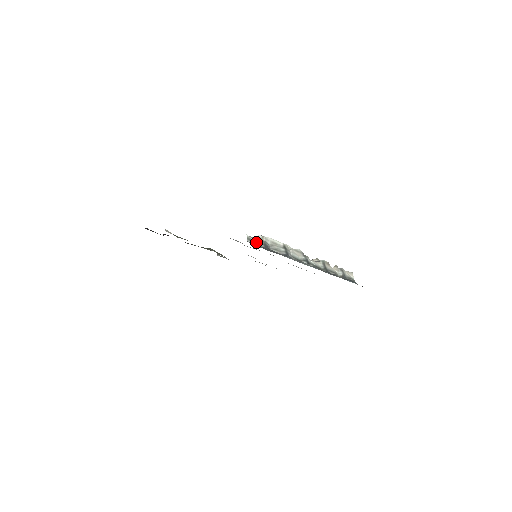
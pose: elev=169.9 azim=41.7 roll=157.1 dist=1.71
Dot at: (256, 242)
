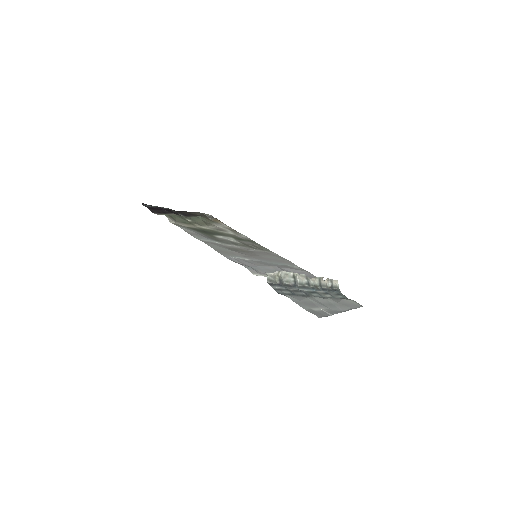
Dot at: (273, 280)
